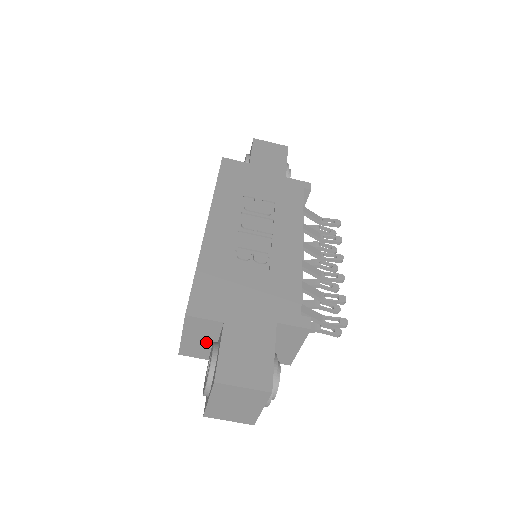
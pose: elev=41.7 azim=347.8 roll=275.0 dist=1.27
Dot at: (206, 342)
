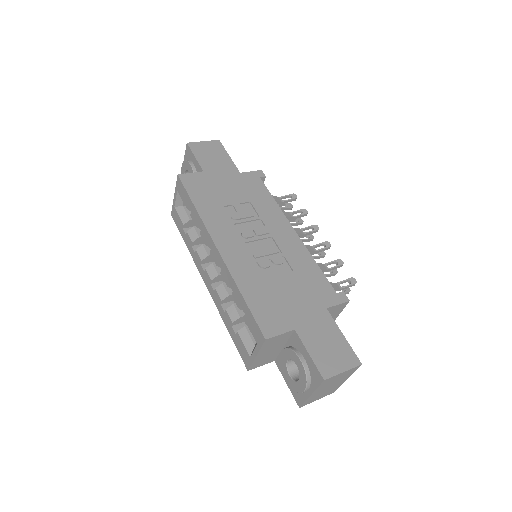
Dot at: (275, 350)
